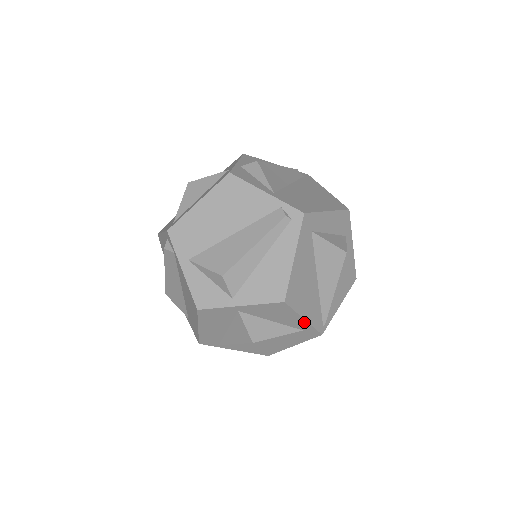
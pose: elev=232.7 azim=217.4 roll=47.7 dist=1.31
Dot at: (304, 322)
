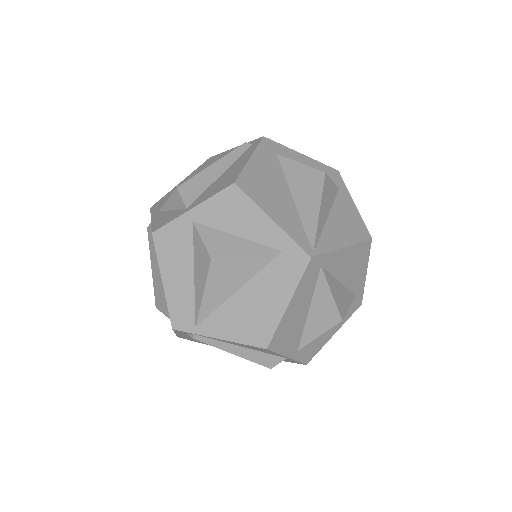
Dot at: (275, 227)
